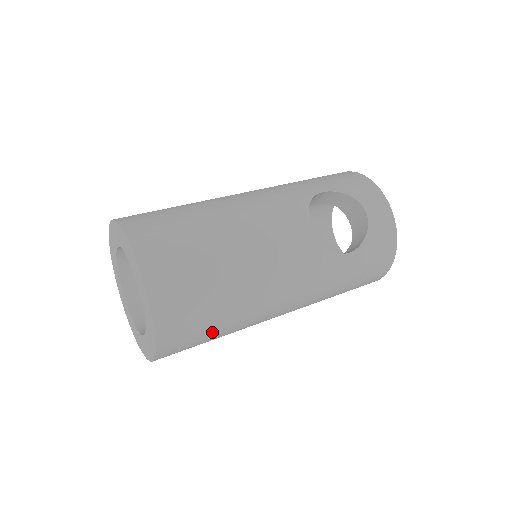
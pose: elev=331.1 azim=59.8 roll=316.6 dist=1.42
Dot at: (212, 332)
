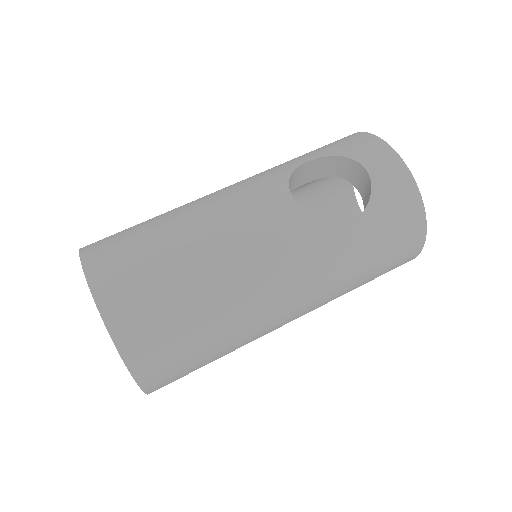
Dot at: (199, 347)
